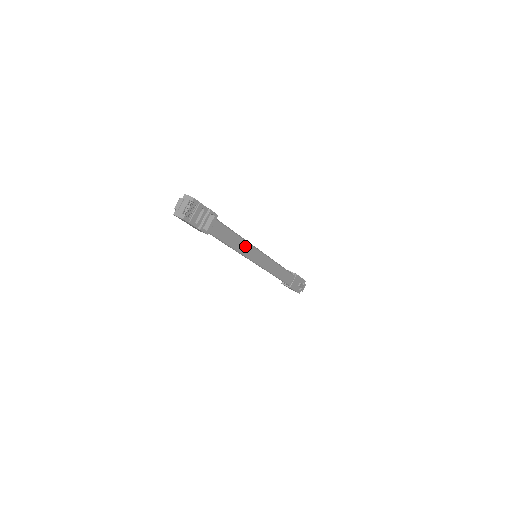
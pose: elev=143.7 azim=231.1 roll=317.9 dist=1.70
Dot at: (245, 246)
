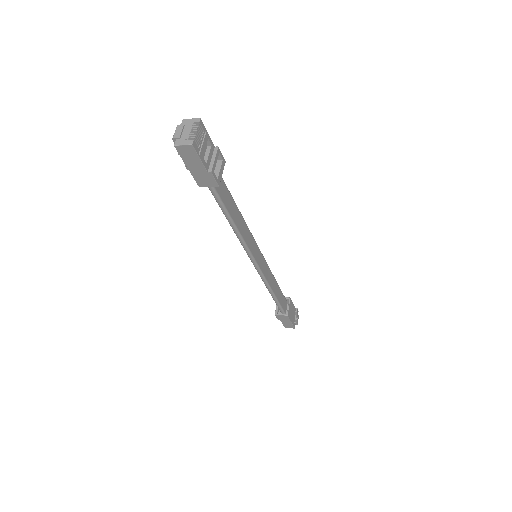
Dot at: (247, 233)
